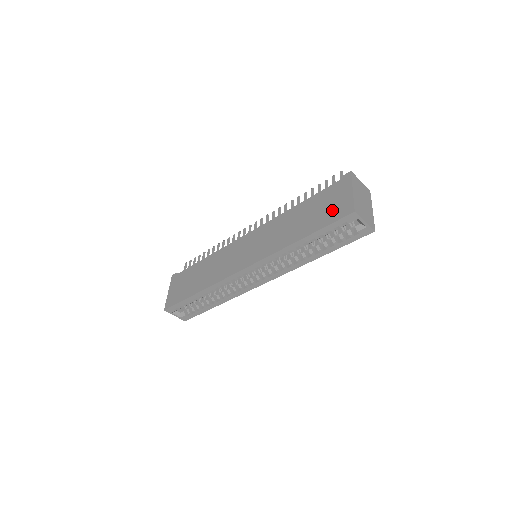
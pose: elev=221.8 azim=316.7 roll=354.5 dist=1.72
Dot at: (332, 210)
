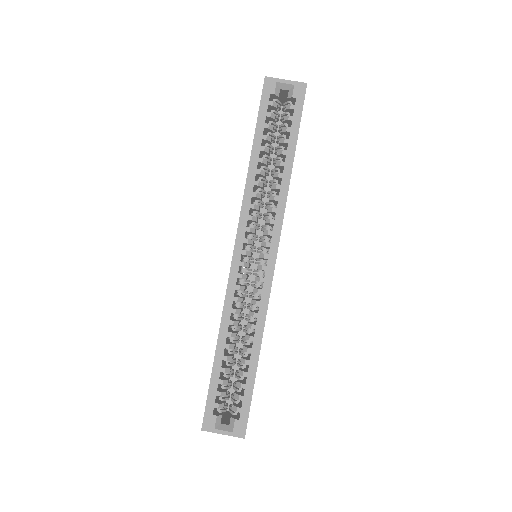
Dot at: occluded
